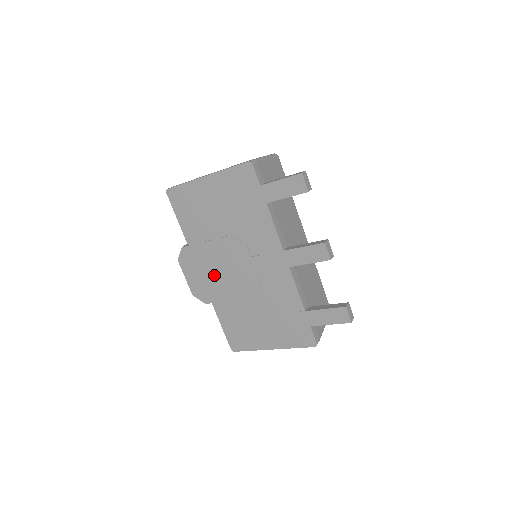
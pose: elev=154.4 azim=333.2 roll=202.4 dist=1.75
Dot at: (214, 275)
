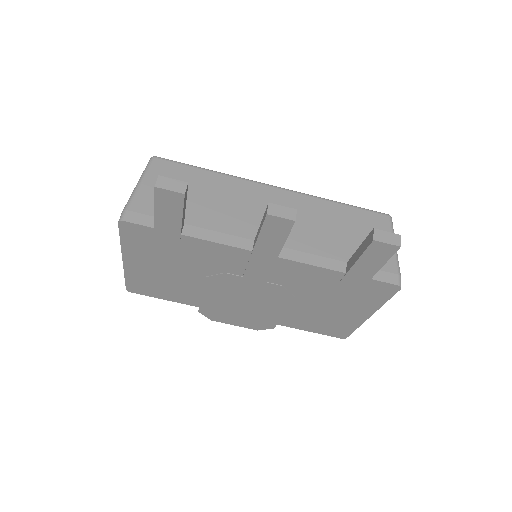
Dot at: (245, 309)
